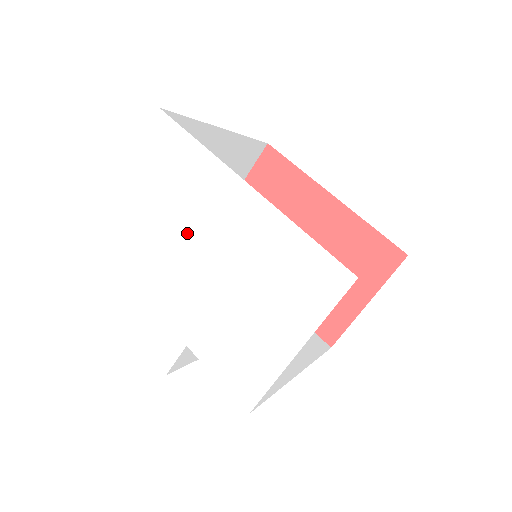
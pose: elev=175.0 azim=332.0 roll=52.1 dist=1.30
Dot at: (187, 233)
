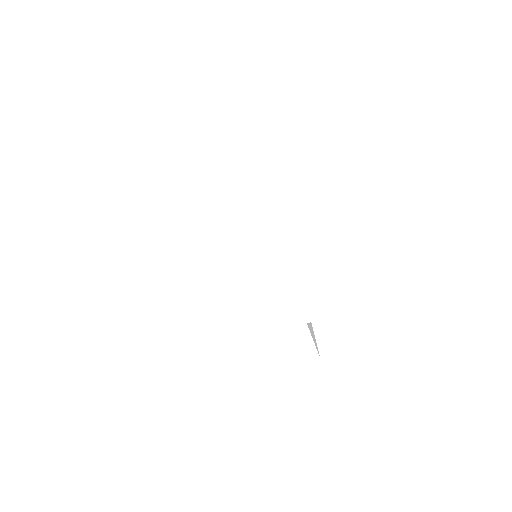
Dot at: (222, 270)
